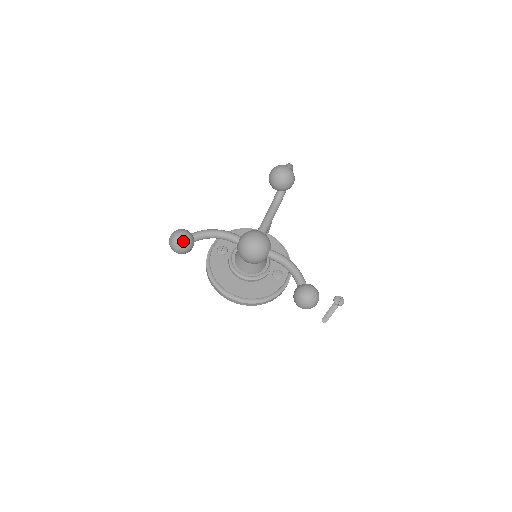
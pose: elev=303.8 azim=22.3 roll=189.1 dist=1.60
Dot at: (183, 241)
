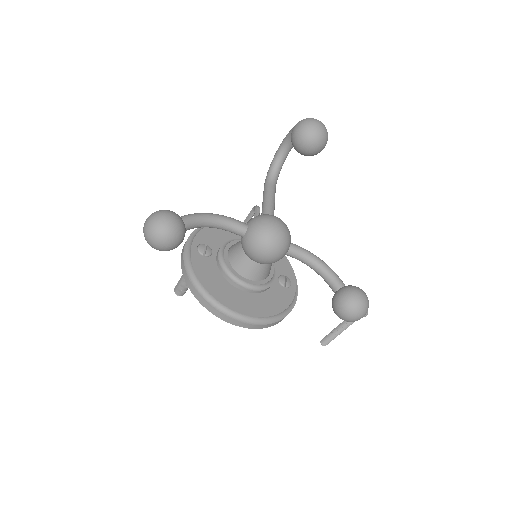
Dot at: (175, 227)
